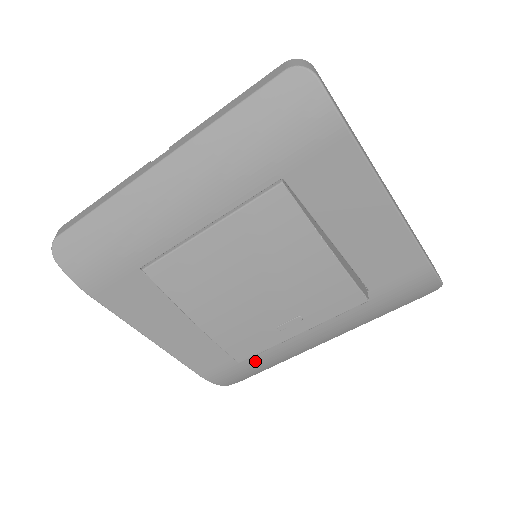
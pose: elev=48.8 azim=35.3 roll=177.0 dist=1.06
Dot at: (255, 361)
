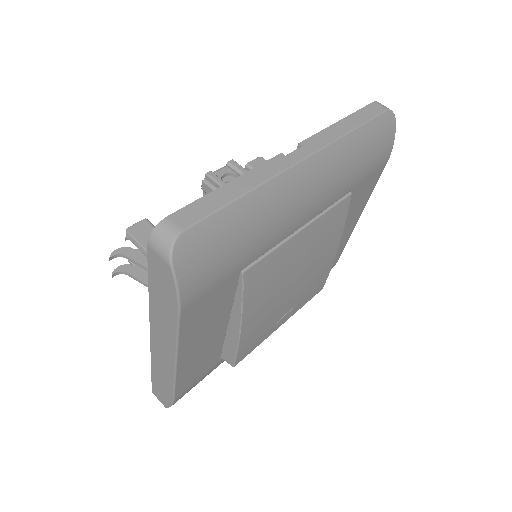
Dot at: occluded
